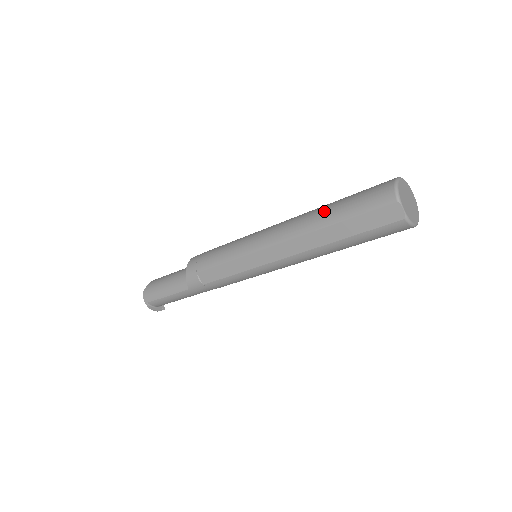
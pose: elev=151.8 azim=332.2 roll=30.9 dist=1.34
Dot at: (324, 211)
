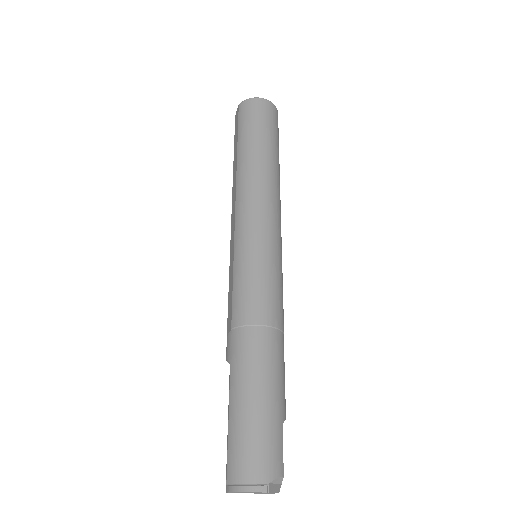
Dot at: occluded
